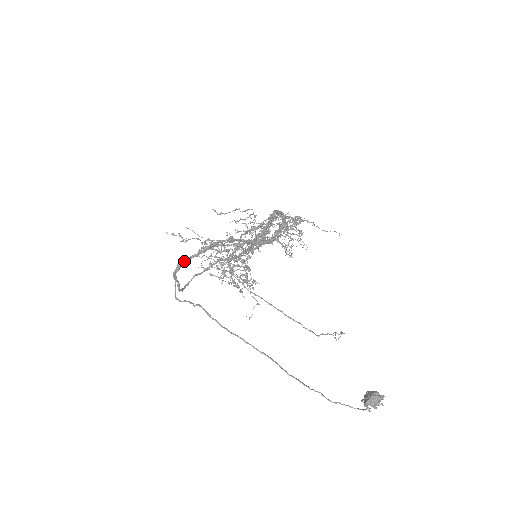
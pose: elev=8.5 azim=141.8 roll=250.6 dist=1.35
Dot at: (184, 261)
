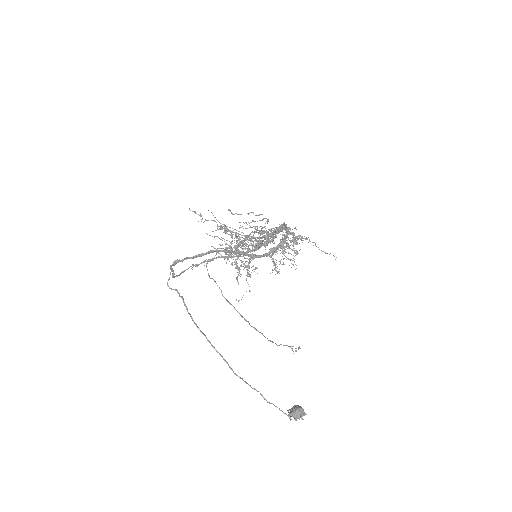
Dot at: (181, 260)
